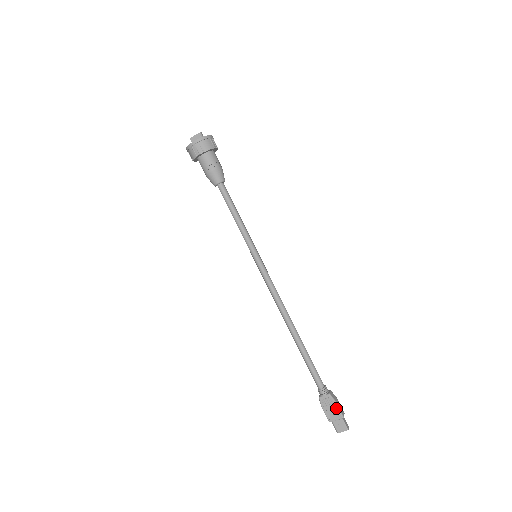
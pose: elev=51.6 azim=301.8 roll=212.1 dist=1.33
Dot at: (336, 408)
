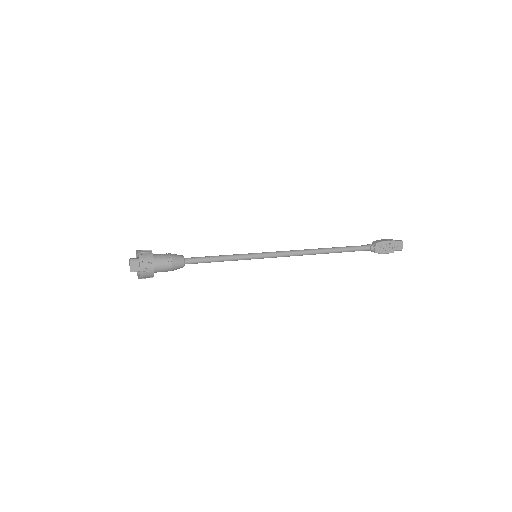
Dot at: (387, 243)
